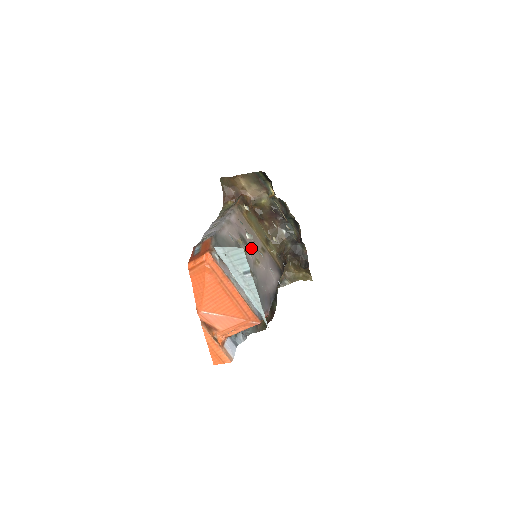
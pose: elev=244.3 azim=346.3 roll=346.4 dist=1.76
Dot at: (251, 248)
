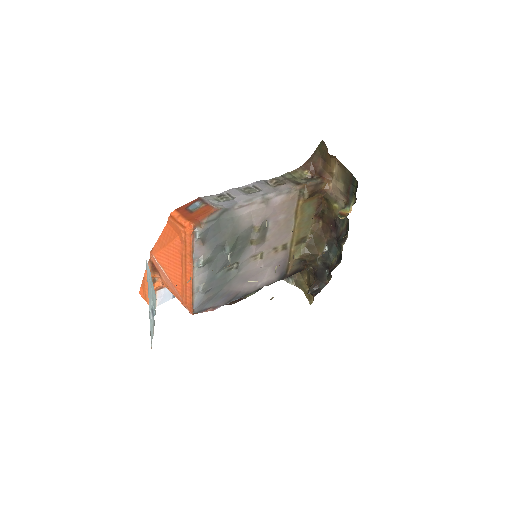
Dot at: (267, 240)
